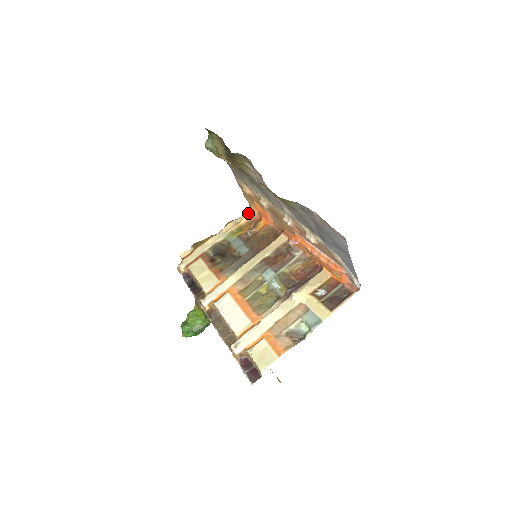
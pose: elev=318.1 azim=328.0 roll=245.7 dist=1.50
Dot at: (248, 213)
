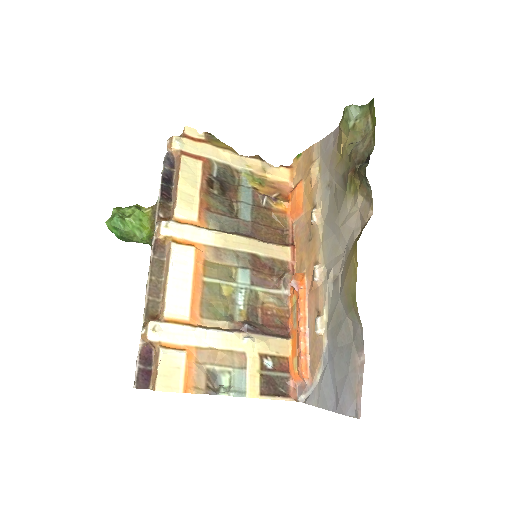
Dot at: (283, 174)
